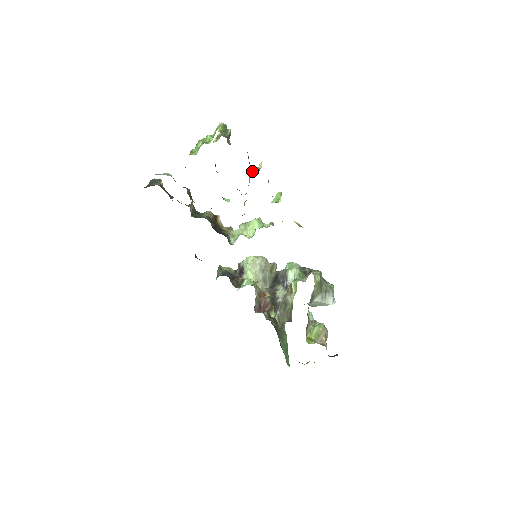
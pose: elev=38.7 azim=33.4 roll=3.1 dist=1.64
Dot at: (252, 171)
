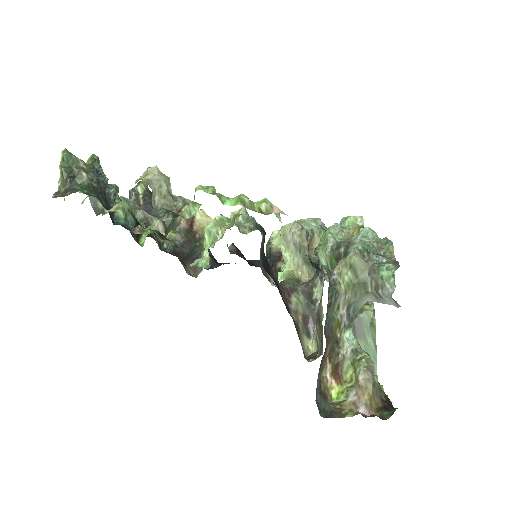
Dot at: (133, 194)
